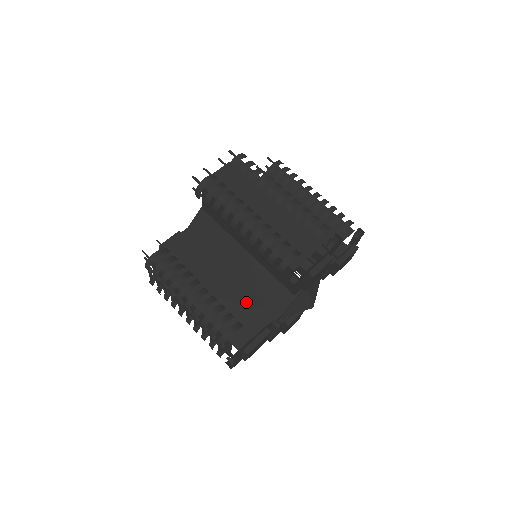
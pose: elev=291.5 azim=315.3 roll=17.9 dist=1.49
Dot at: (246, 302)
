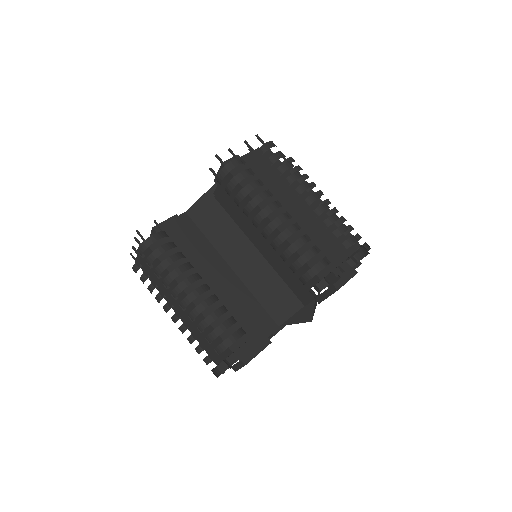
Dot at: (250, 306)
